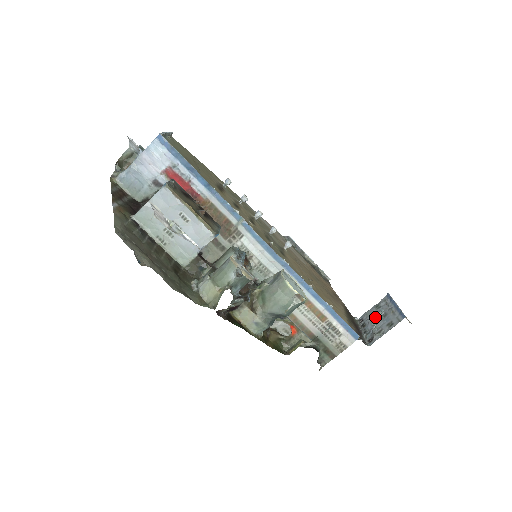
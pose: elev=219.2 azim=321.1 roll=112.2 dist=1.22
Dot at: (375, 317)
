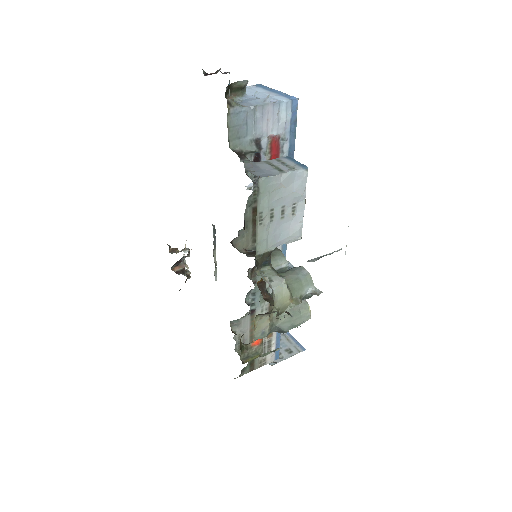
Dot at: occluded
